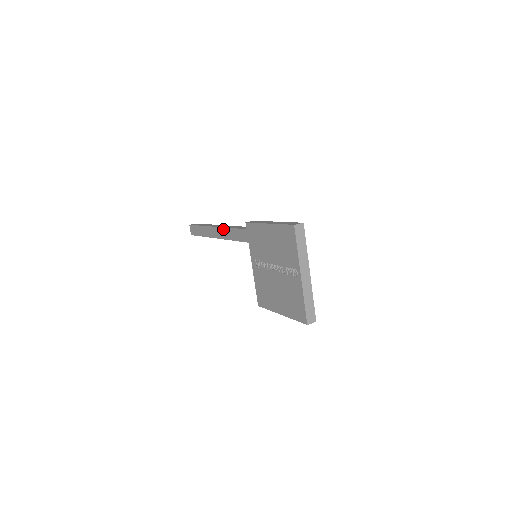
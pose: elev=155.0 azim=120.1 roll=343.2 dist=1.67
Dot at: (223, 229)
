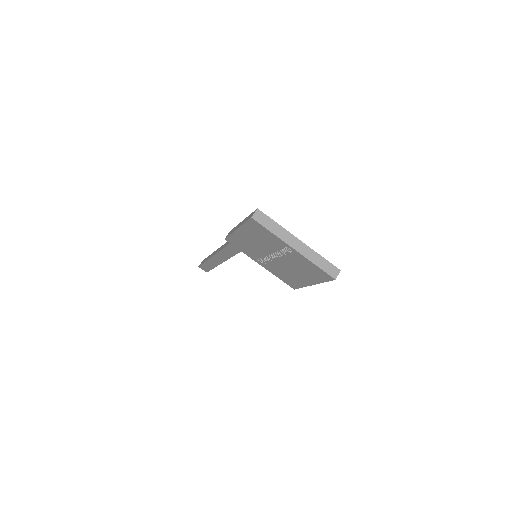
Dot at: (218, 254)
